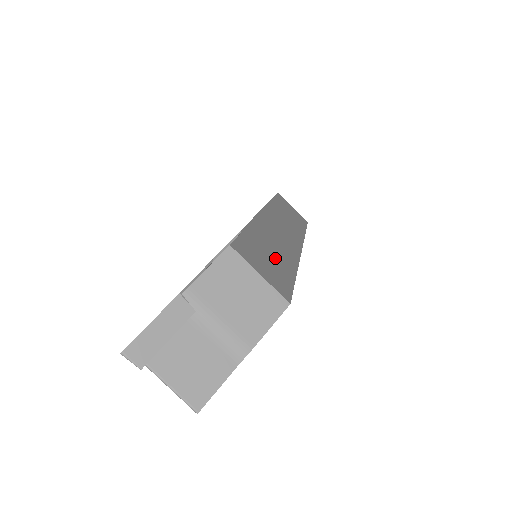
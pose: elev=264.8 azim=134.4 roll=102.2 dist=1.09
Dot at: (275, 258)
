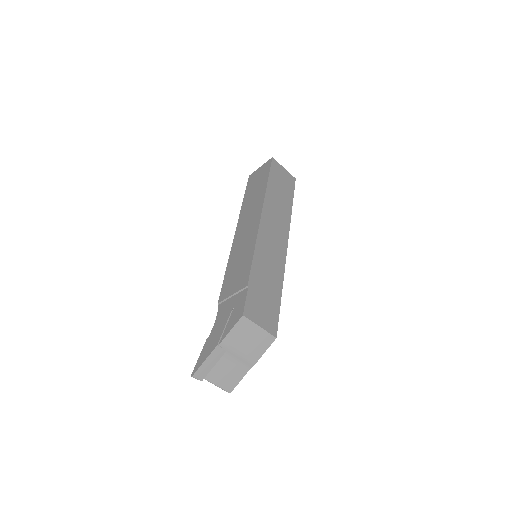
Dot at: (269, 291)
